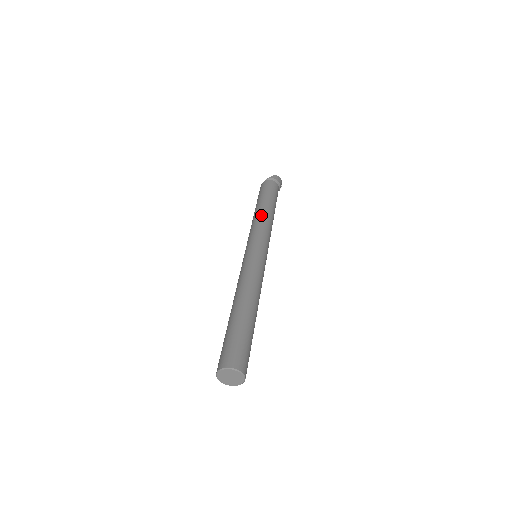
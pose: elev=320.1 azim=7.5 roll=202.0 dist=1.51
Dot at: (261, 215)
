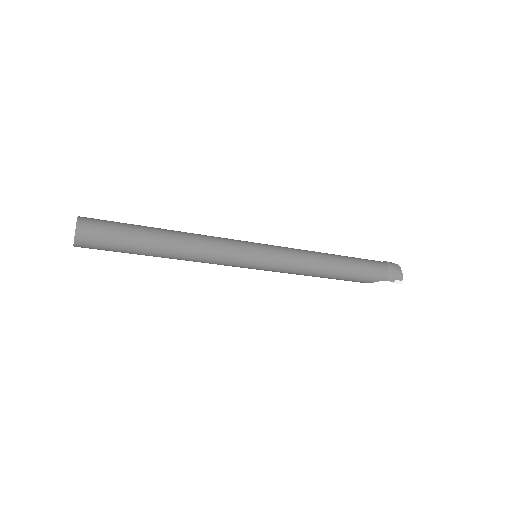
Dot at: occluded
